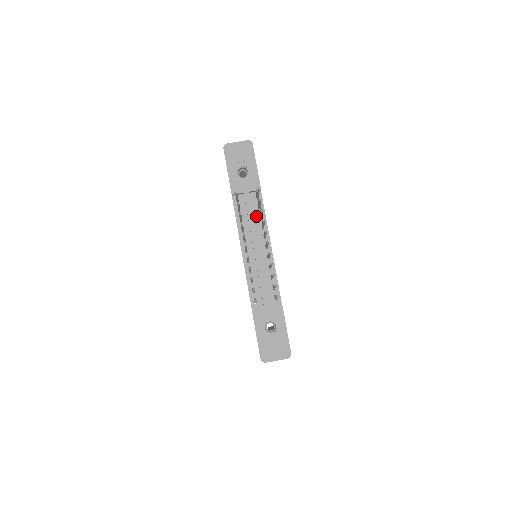
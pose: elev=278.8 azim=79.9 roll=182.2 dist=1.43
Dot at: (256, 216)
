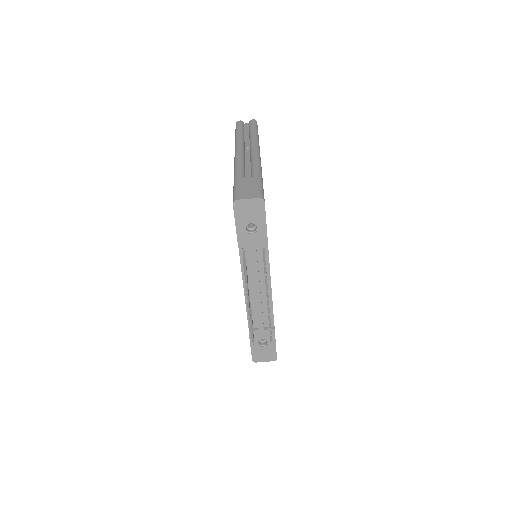
Dot at: (260, 264)
